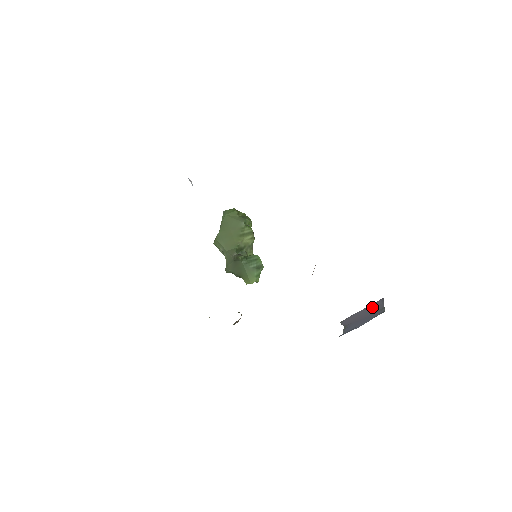
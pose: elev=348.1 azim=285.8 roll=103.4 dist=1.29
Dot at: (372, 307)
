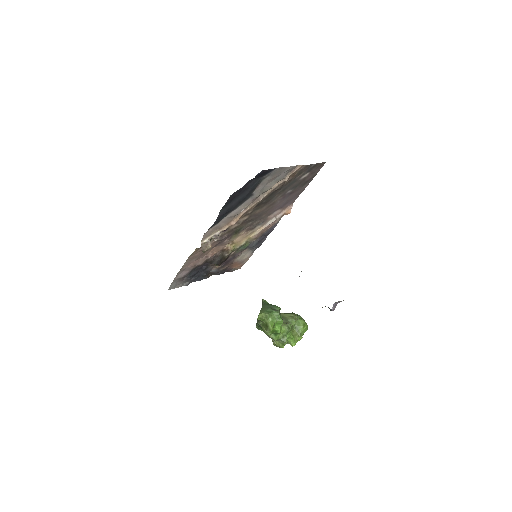
Dot at: occluded
